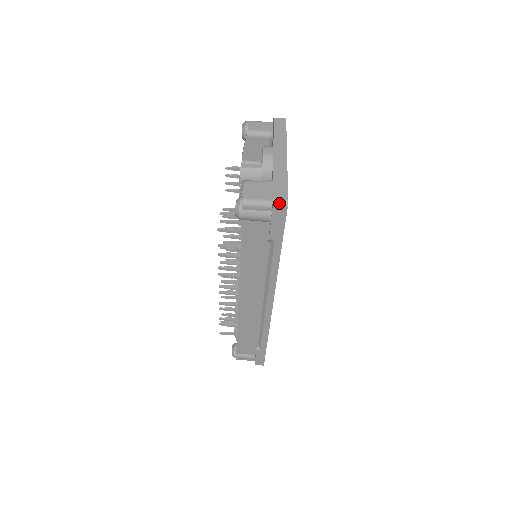
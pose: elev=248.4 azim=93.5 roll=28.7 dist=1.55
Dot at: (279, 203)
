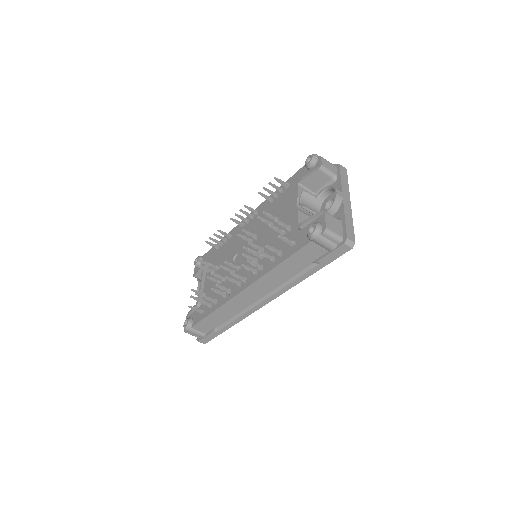
Dot at: (349, 243)
